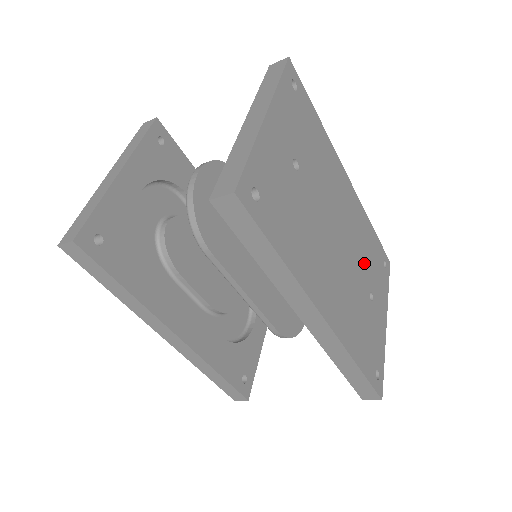
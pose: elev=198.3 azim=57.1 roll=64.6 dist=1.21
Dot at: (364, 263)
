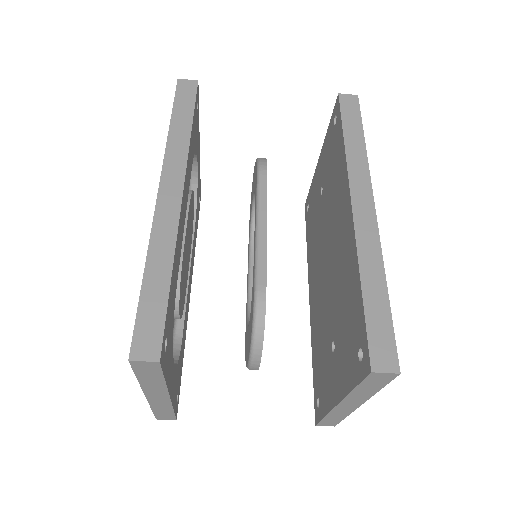
Dot at: occluded
